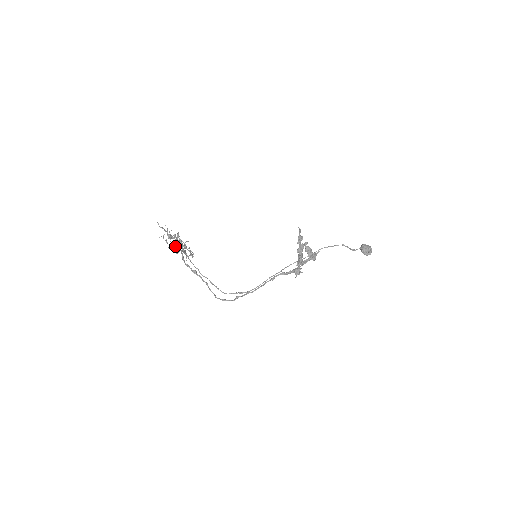
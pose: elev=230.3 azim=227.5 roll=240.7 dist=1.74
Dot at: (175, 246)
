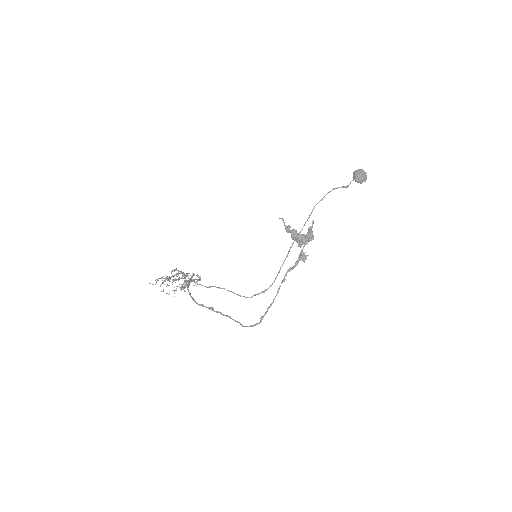
Dot at: occluded
